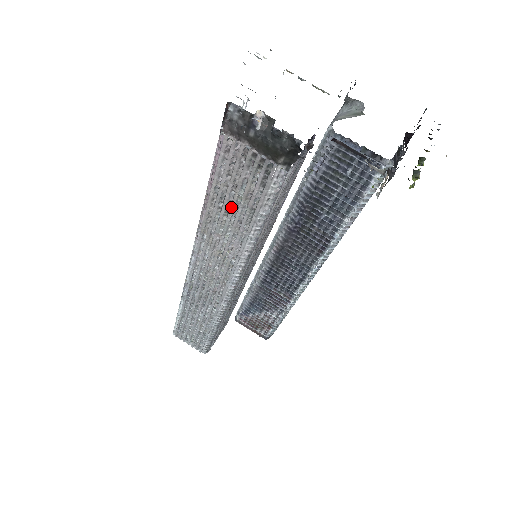
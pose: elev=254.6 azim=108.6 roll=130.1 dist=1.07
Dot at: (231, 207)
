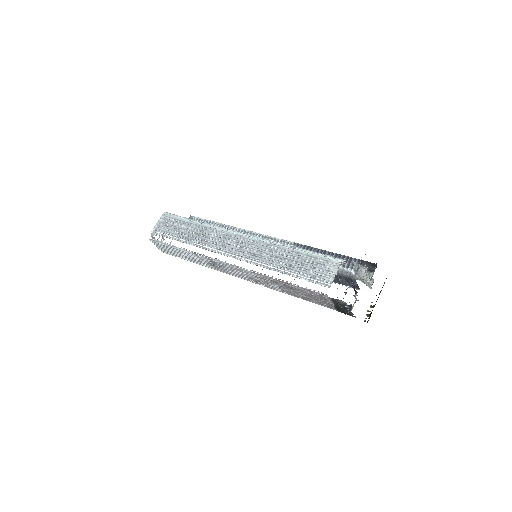
Dot at: (294, 292)
